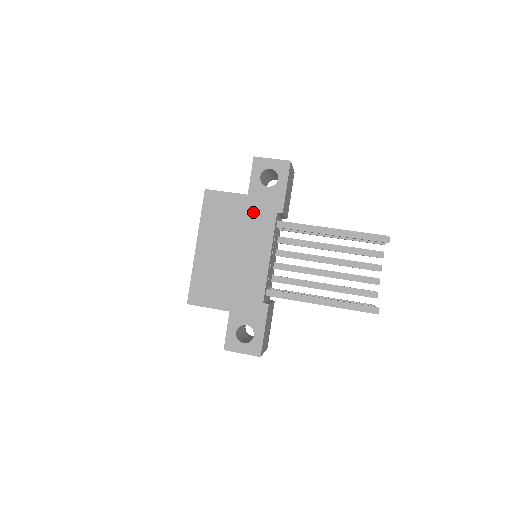
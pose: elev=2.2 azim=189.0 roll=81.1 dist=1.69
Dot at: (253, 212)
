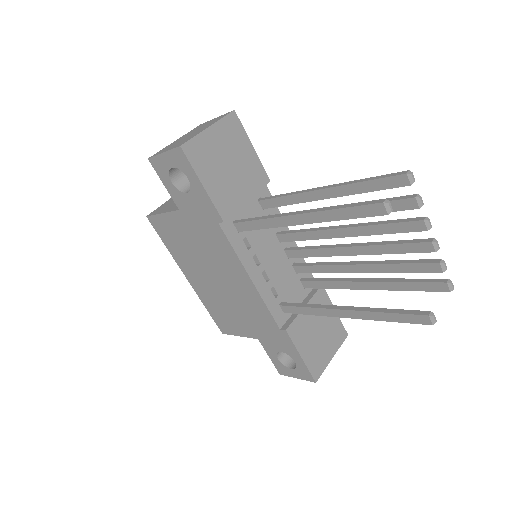
Dot at: (198, 230)
